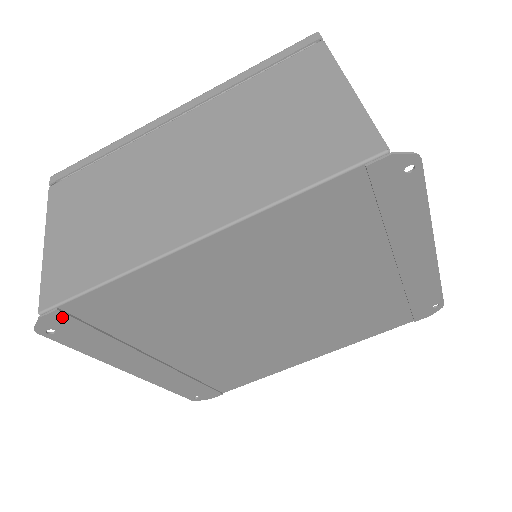
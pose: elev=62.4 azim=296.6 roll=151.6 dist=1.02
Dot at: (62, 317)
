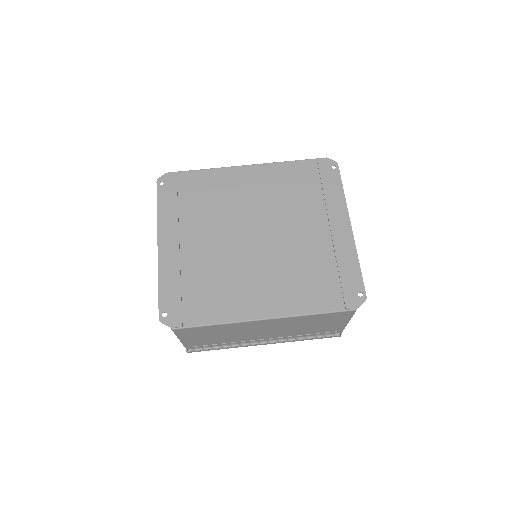
Dot at: (174, 177)
